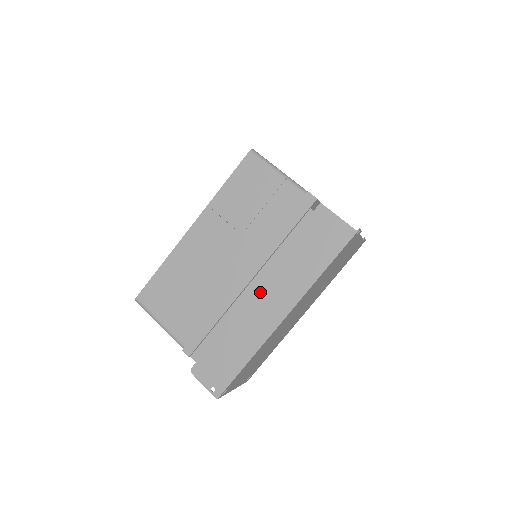
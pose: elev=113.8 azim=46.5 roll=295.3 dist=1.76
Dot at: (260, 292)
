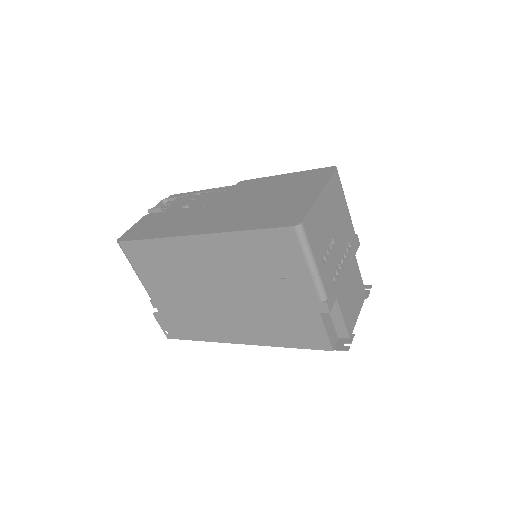
Dot at: (234, 319)
